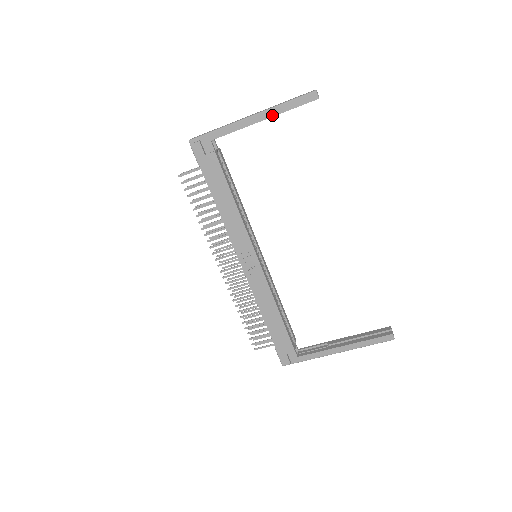
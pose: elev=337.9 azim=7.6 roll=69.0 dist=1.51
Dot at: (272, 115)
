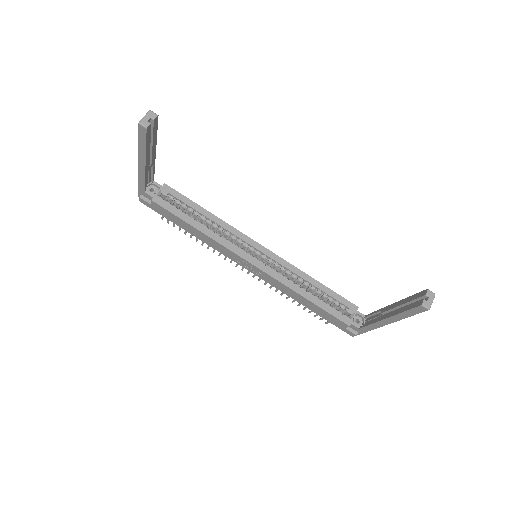
Dot at: (144, 158)
